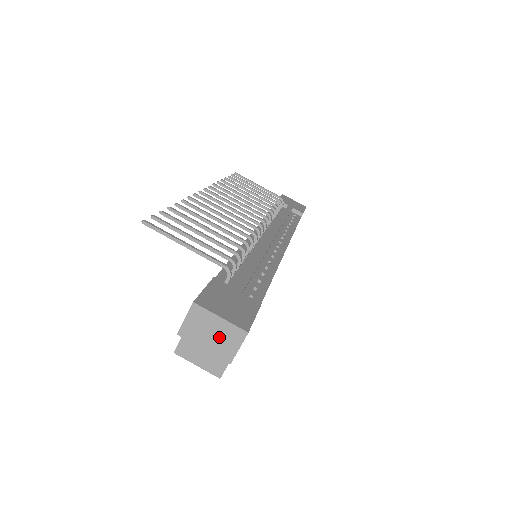
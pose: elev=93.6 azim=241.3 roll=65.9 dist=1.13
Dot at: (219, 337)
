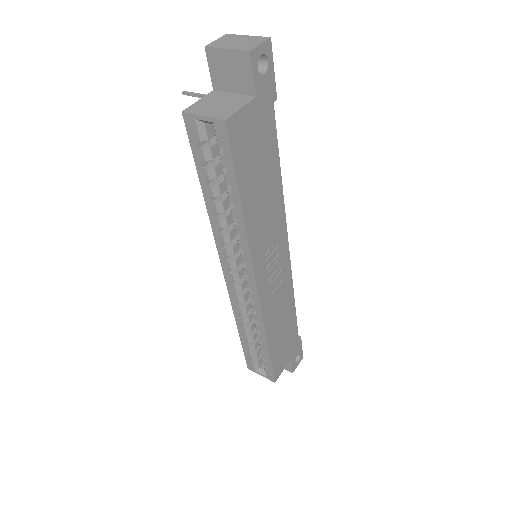
Dot at: (243, 42)
